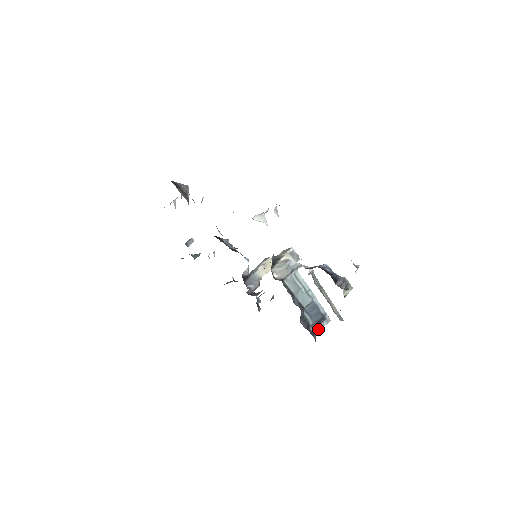
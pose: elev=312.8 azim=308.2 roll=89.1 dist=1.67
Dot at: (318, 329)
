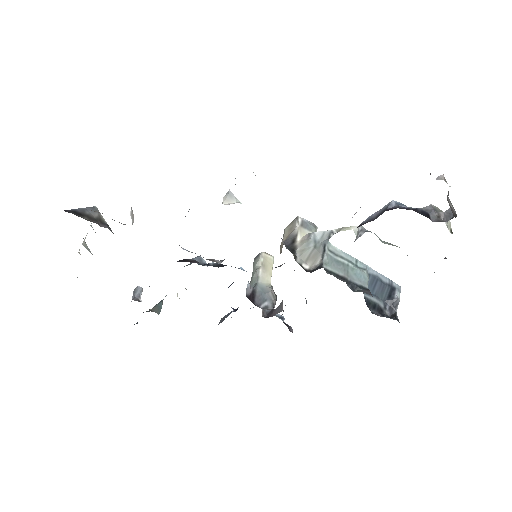
Dot at: (395, 308)
